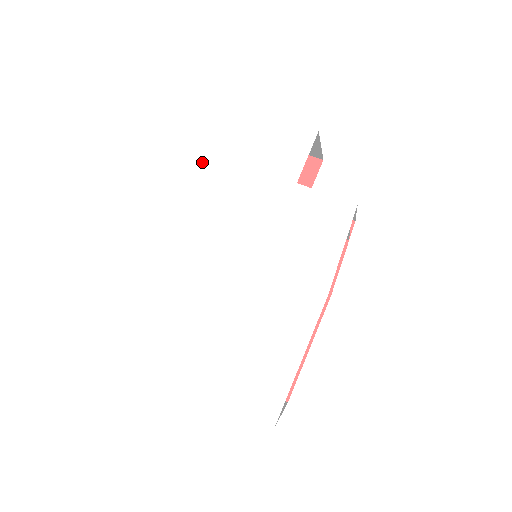
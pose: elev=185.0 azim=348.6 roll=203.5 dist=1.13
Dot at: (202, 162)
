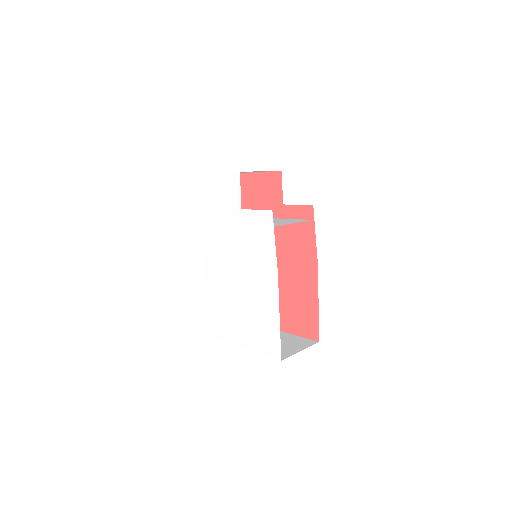
Dot at: (200, 216)
